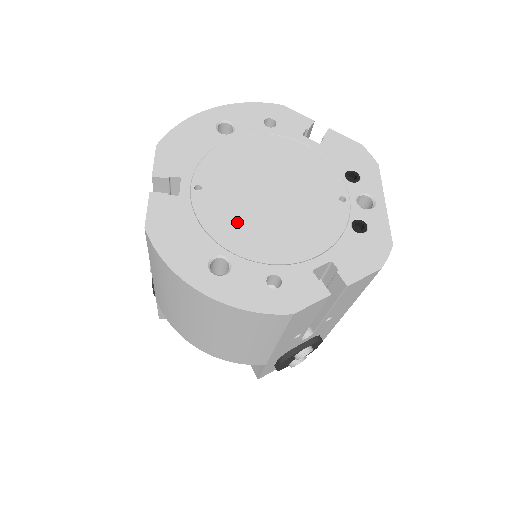
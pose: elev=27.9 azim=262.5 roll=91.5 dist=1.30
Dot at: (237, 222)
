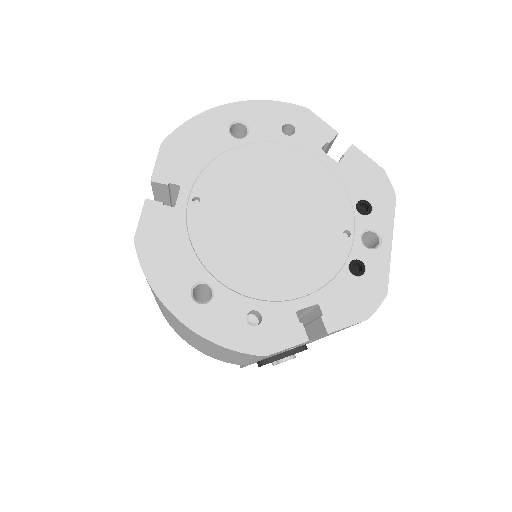
Dot at: (229, 246)
